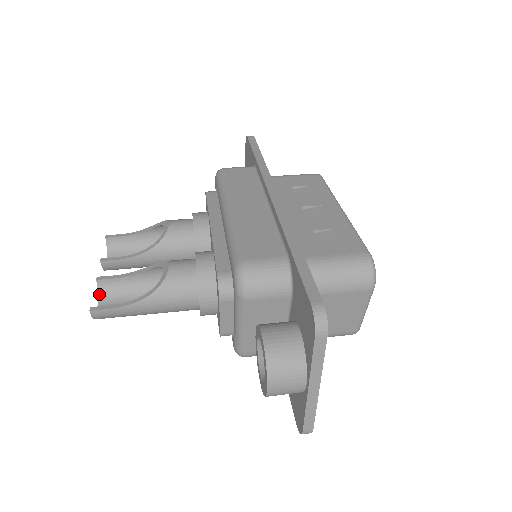
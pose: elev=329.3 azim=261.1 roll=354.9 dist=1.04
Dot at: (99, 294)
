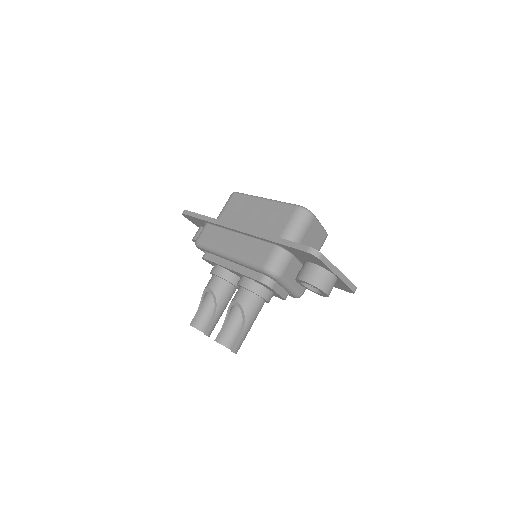
Dot at: (223, 345)
